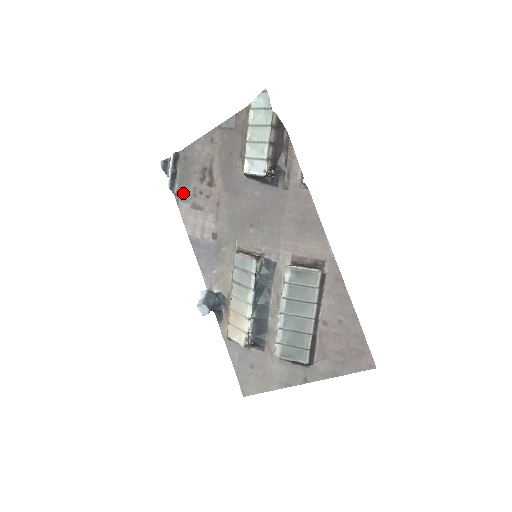
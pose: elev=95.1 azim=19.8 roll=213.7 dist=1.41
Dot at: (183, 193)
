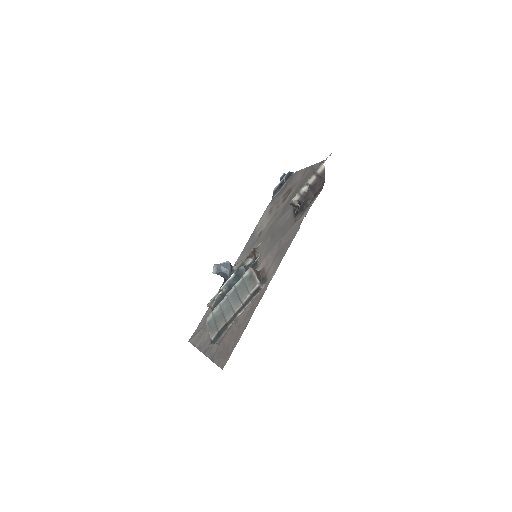
Dot at: (275, 199)
